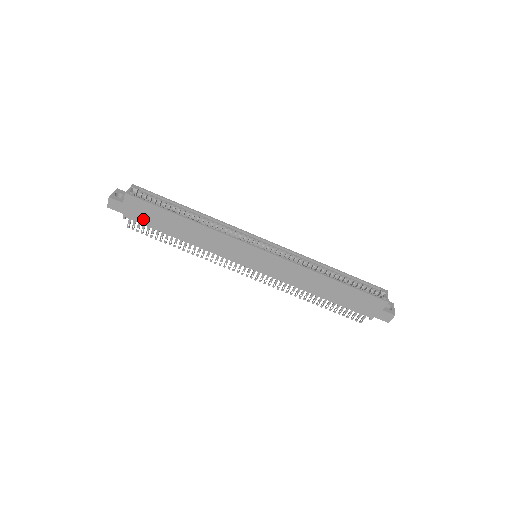
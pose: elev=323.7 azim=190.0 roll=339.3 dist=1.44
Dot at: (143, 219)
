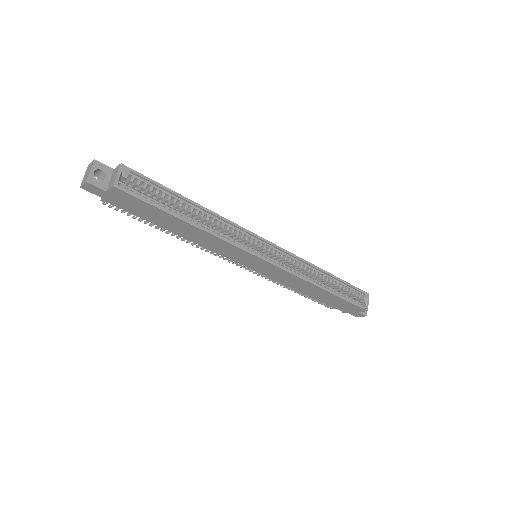
Dot at: (130, 209)
